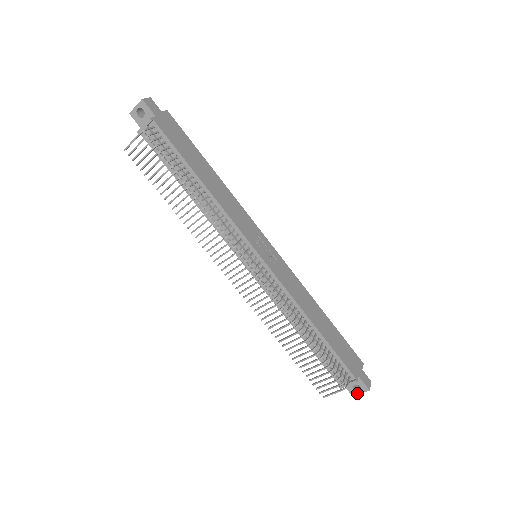
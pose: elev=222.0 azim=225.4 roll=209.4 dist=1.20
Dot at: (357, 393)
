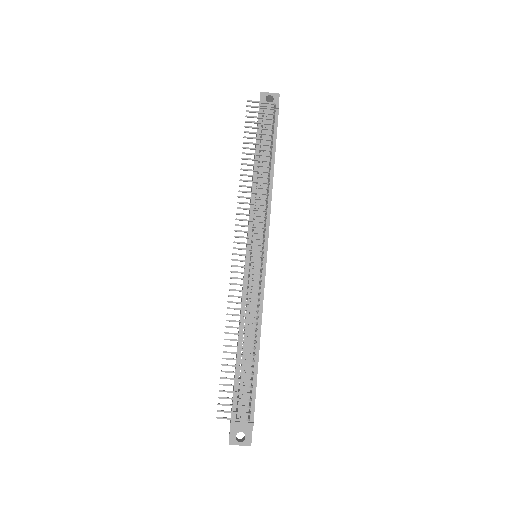
Dot at: (236, 443)
